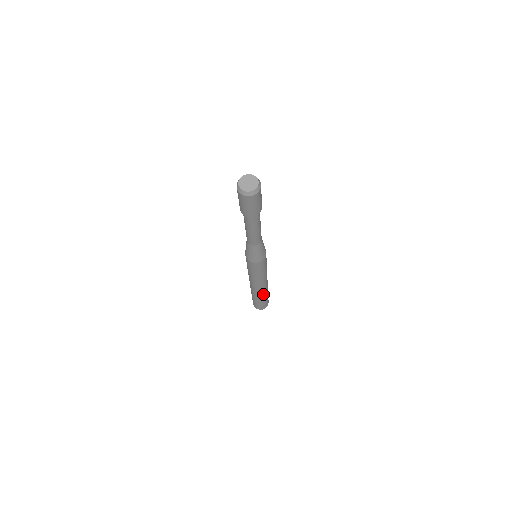
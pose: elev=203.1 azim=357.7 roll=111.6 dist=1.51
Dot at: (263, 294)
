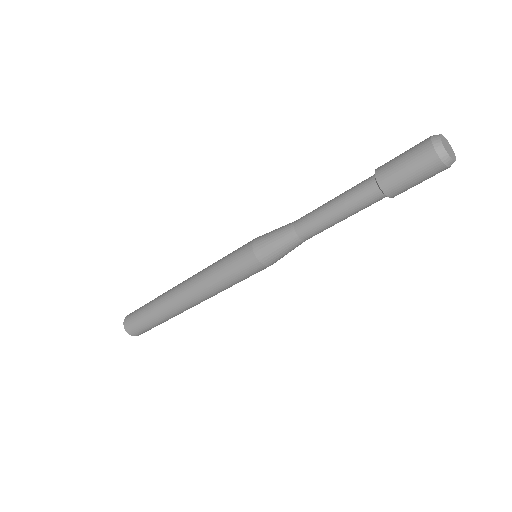
Dot at: occluded
